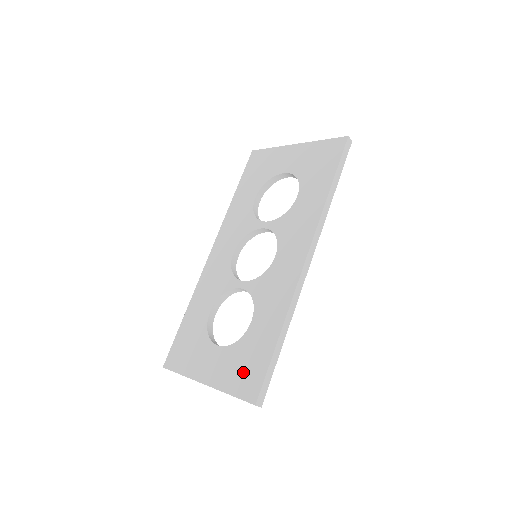
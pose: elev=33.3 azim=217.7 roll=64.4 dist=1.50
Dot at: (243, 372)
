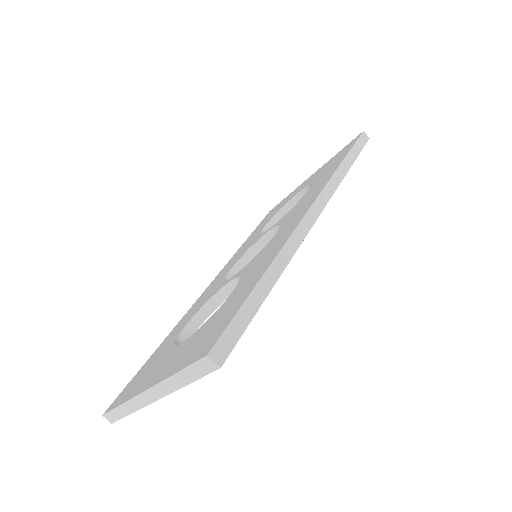
Dot at: (203, 338)
